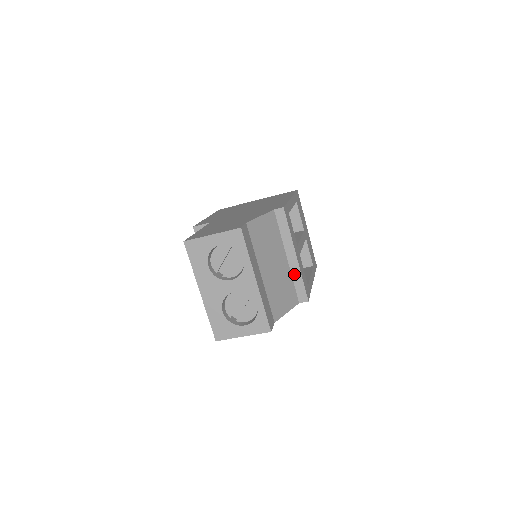
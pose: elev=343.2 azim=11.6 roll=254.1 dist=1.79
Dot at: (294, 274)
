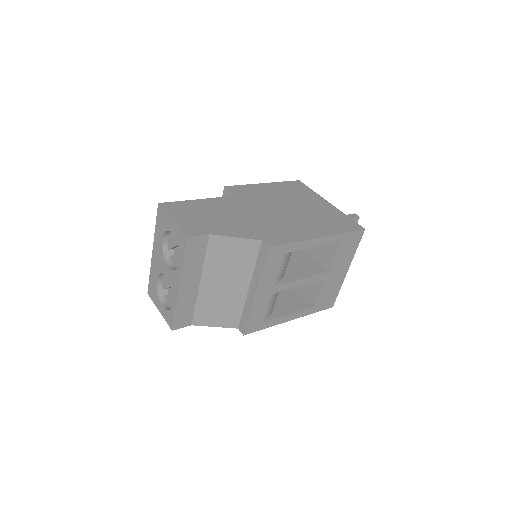
Dot at: (247, 305)
